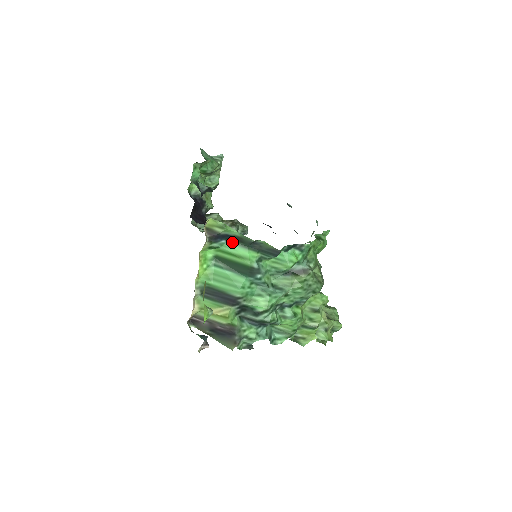
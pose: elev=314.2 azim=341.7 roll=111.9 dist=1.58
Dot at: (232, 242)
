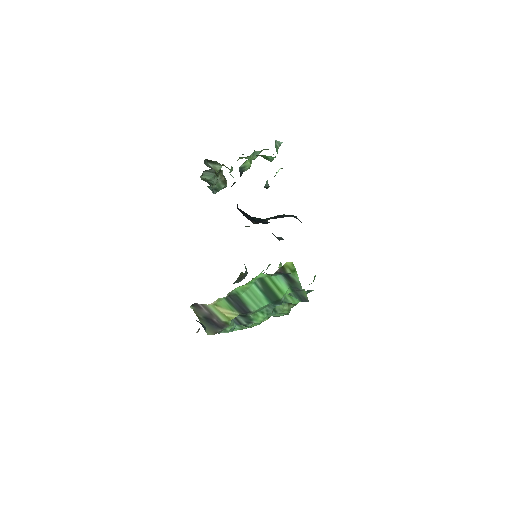
Dot at: (283, 277)
